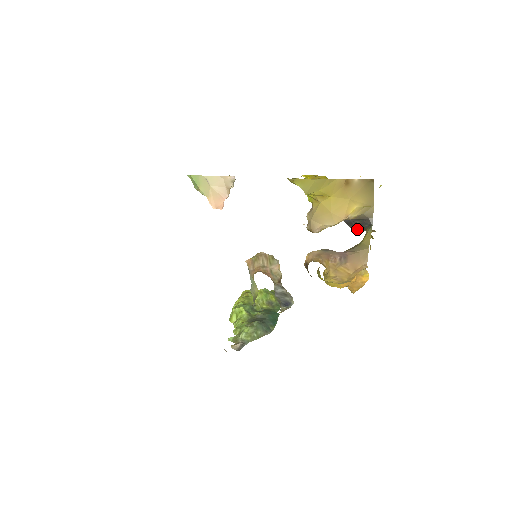
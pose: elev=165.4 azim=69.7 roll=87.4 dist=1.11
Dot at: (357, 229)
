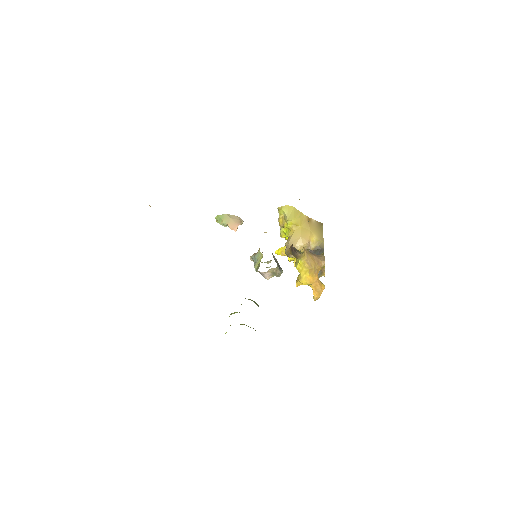
Dot at: occluded
